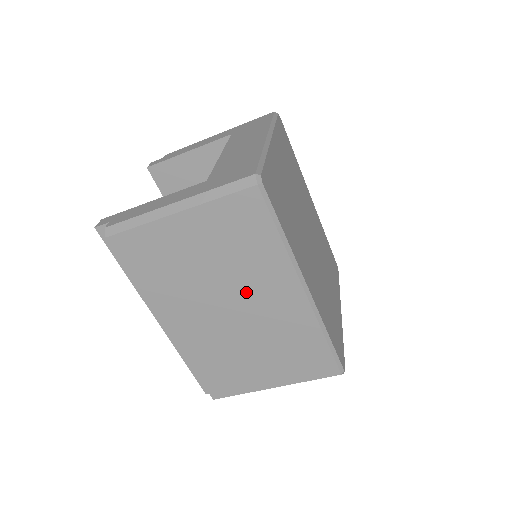
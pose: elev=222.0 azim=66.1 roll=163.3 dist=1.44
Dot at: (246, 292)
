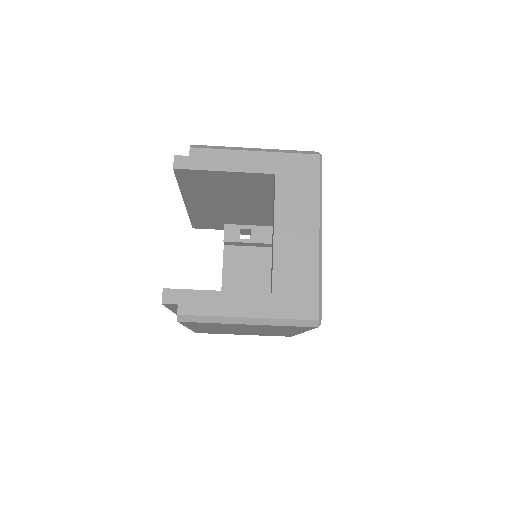
Dot at: occluded
